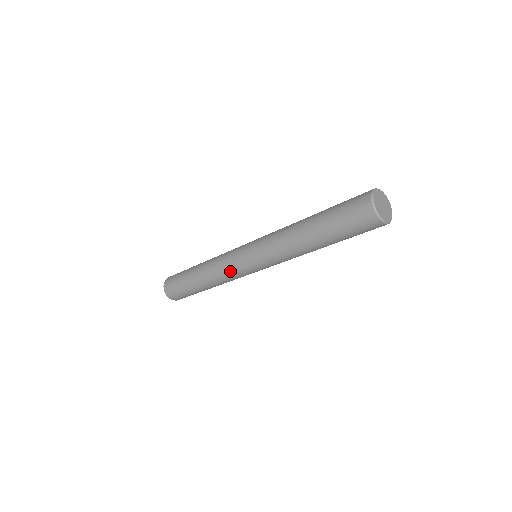
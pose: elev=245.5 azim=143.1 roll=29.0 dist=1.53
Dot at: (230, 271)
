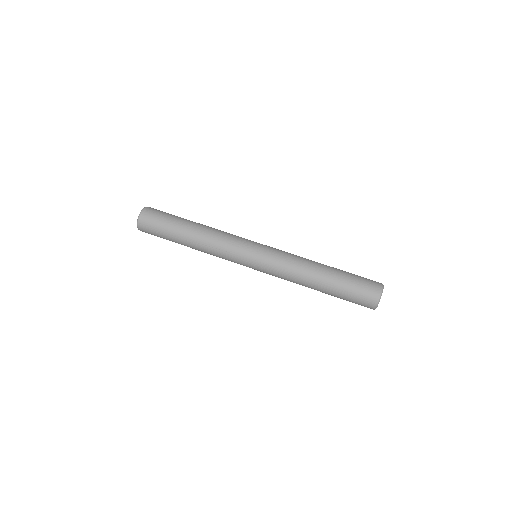
Dot at: (229, 253)
